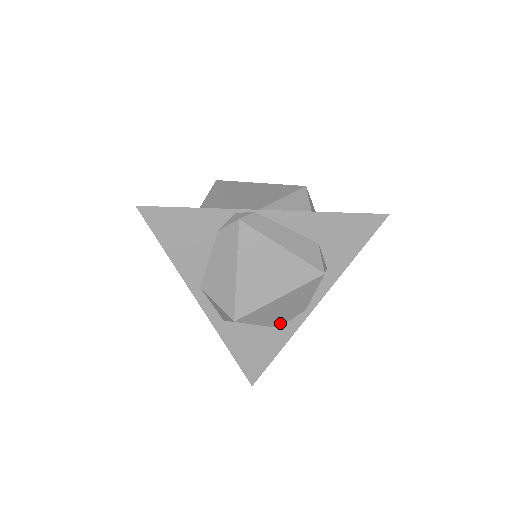
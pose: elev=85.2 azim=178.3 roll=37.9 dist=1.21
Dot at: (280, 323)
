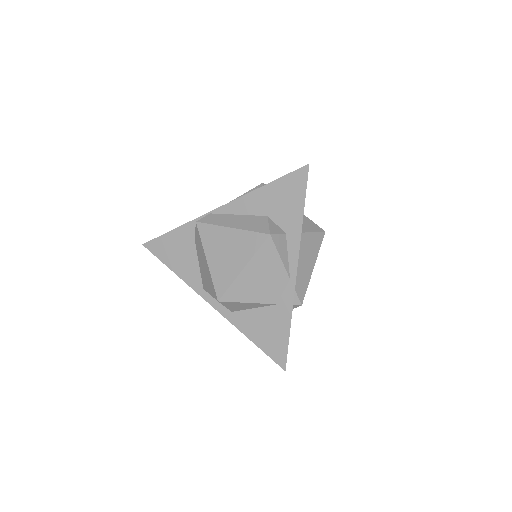
Dot at: (274, 298)
